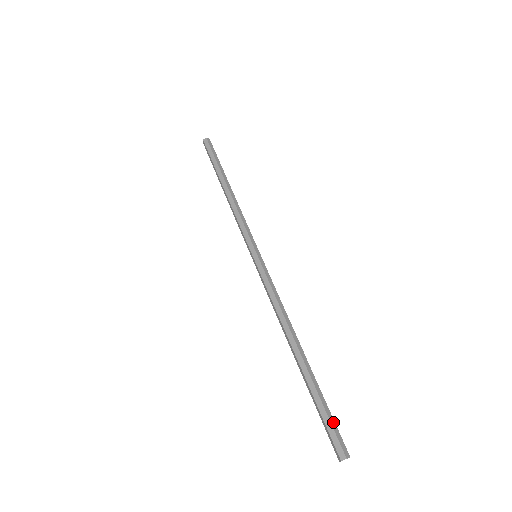
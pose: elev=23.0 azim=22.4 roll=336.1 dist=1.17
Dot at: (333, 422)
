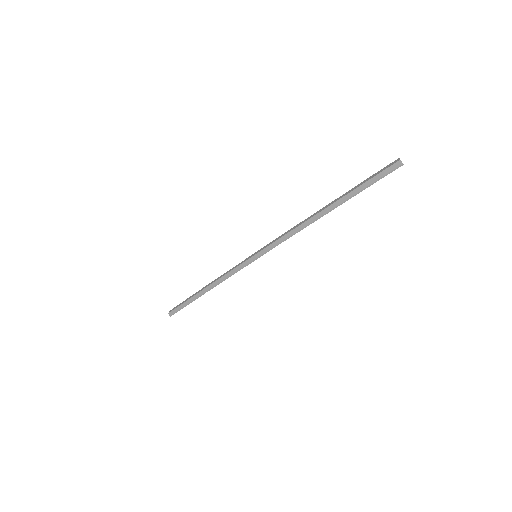
Dot at: (376, 175)
